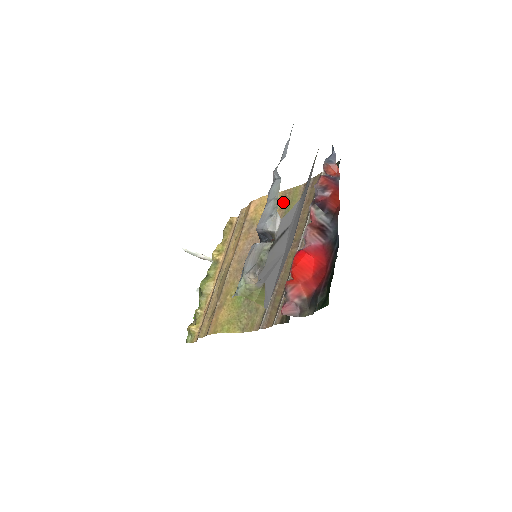
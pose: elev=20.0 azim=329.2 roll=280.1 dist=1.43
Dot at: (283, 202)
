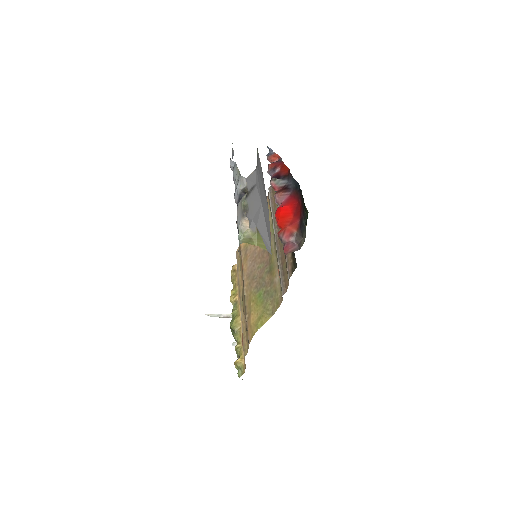
Dot at: occluded
